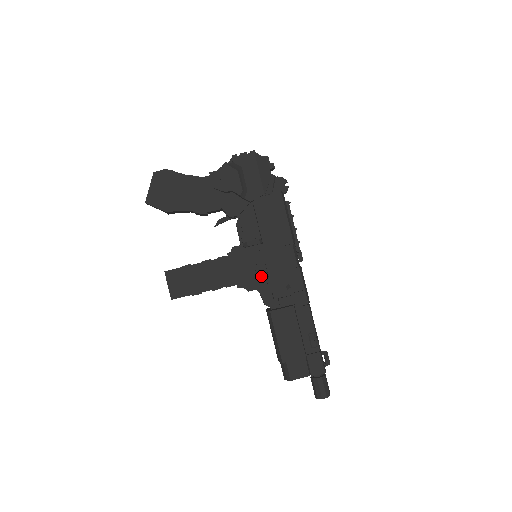
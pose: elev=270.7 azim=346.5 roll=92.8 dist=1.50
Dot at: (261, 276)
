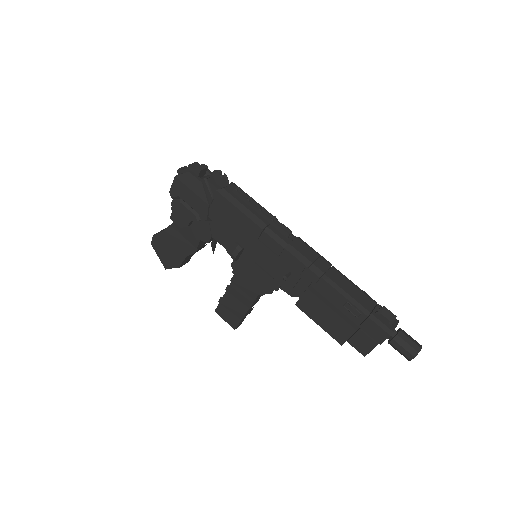
Dot at: (266, 277)
